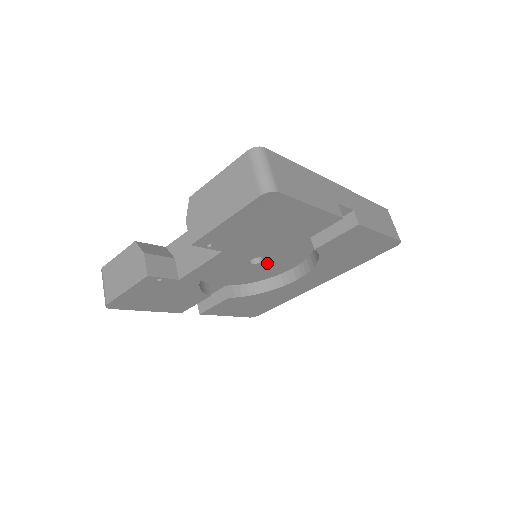
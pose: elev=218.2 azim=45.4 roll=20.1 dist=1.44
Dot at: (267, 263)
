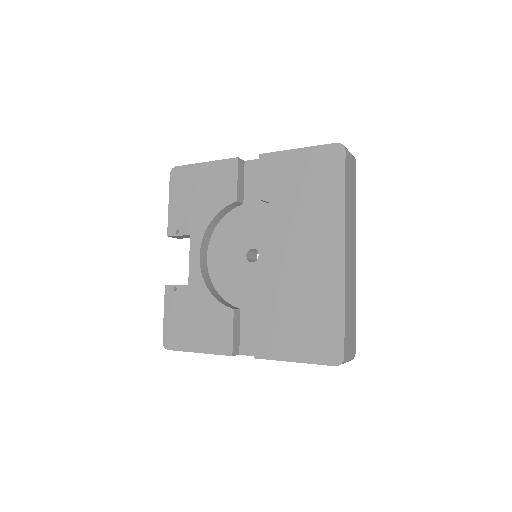
Dot at: (267, 256)
